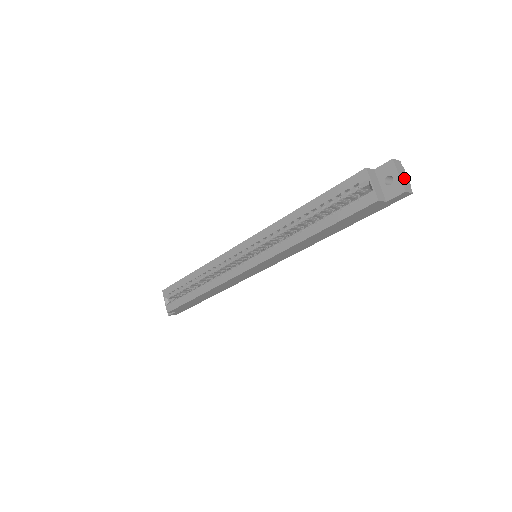
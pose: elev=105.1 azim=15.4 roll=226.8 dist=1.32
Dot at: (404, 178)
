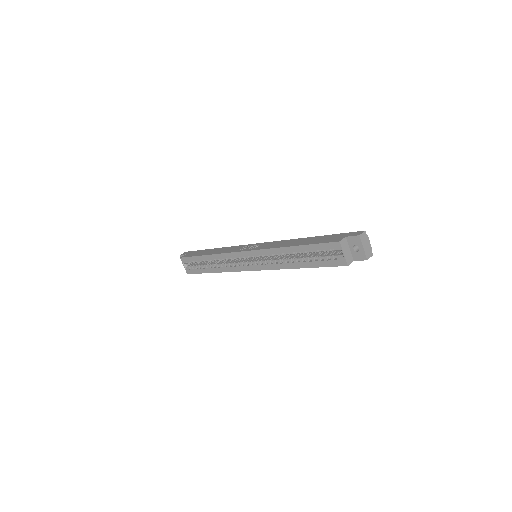
Dot at: (367, 247)
